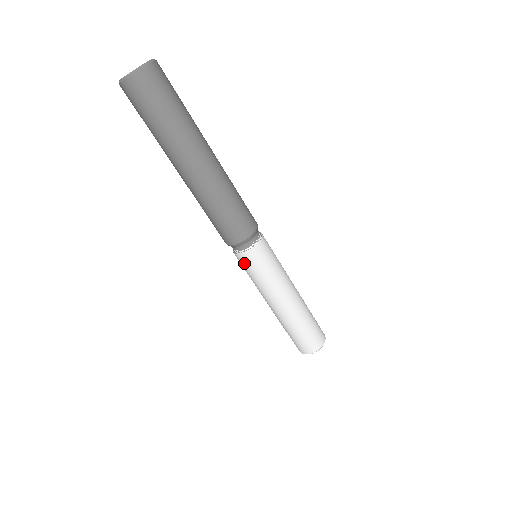
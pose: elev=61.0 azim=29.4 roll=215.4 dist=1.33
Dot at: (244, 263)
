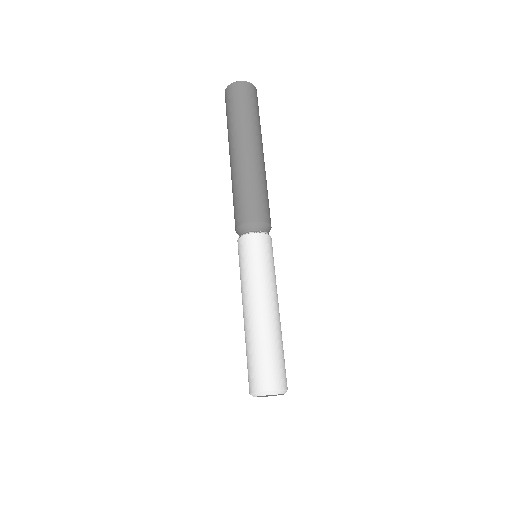
Dot at: (238, 252)
